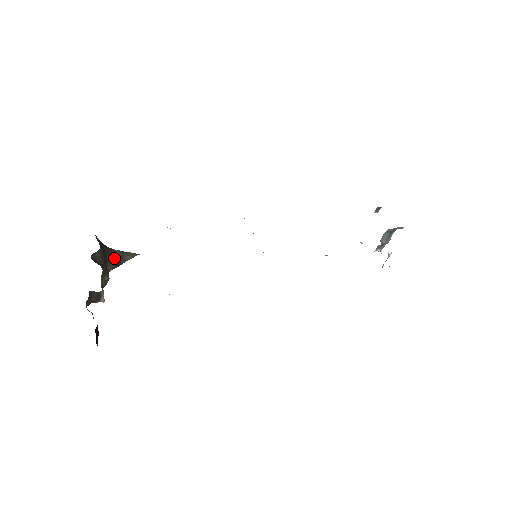
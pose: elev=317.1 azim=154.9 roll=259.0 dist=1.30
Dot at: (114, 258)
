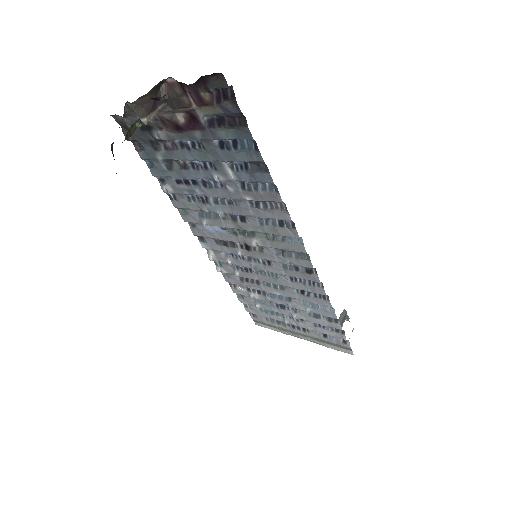
Dot at: occluded
